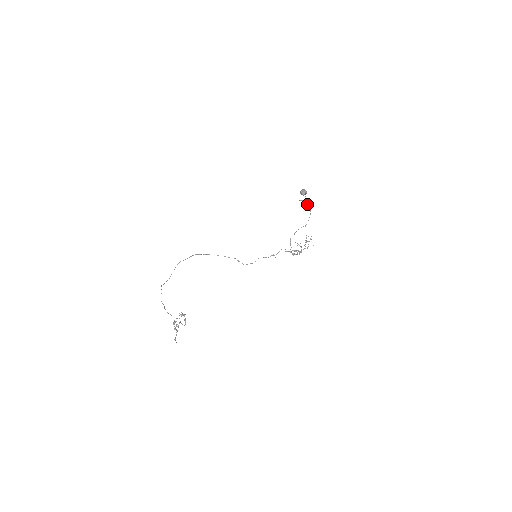
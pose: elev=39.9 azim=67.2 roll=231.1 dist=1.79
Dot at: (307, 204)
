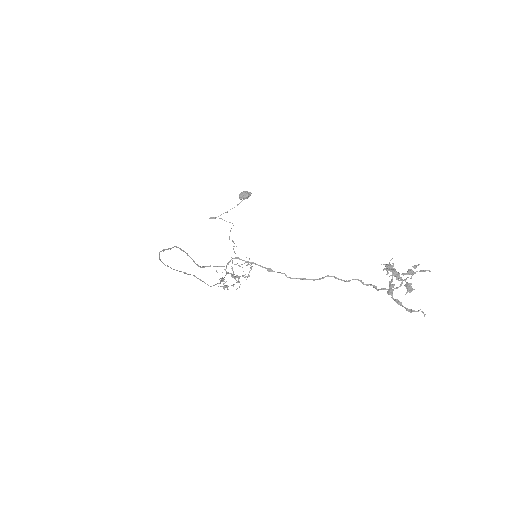
Dot at: (226, 221)
